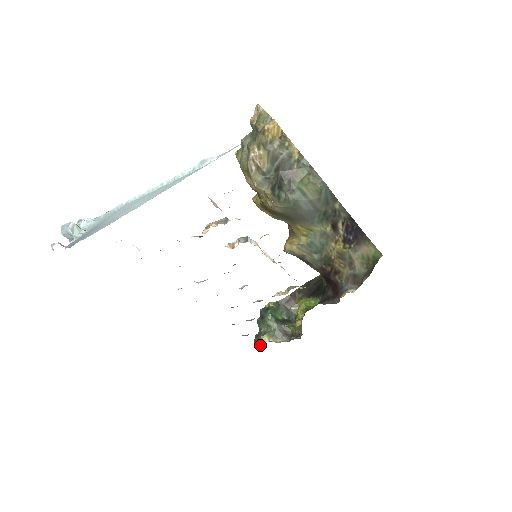
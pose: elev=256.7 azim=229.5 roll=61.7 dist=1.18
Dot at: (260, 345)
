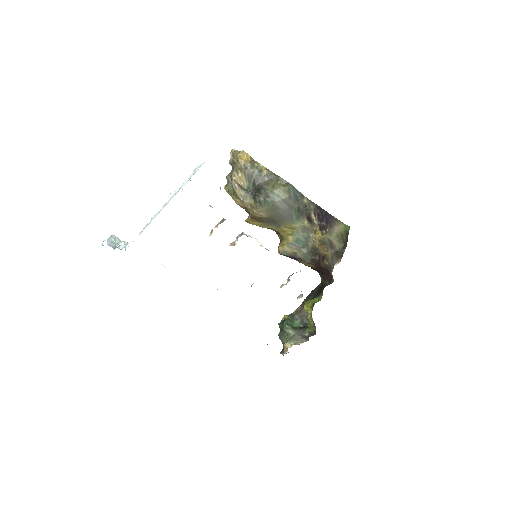
Dot at: (285, 353)
